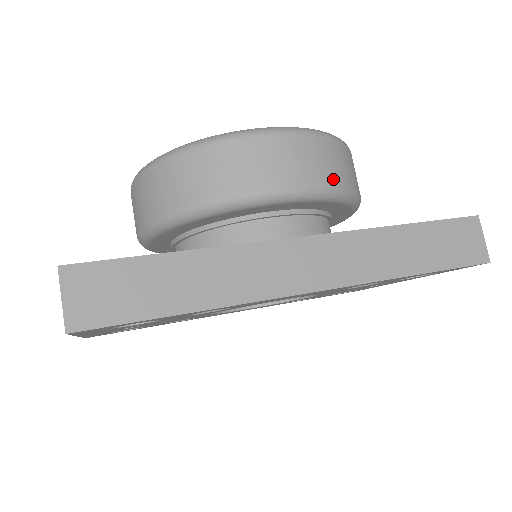
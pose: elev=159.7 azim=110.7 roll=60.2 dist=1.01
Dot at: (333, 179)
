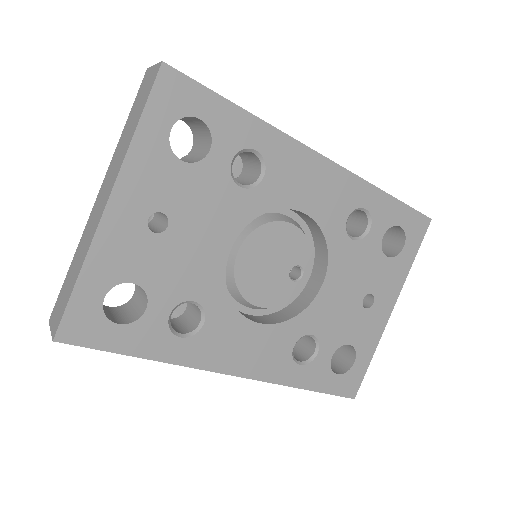
Dot at: occluded
